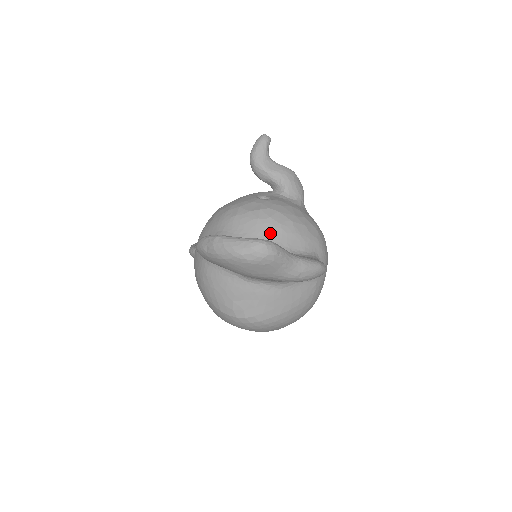
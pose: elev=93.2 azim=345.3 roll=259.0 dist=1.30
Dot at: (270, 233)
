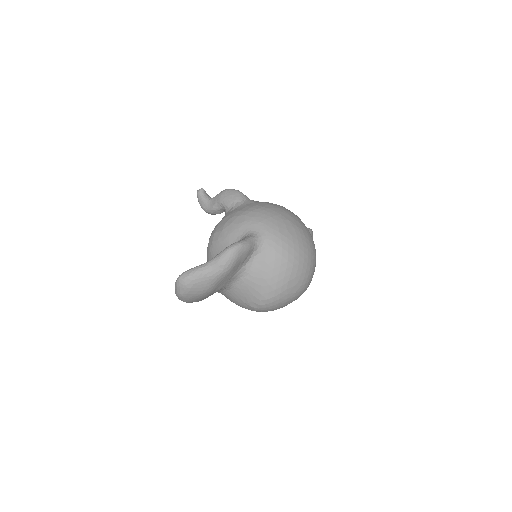
Dot at: (217, 251)
